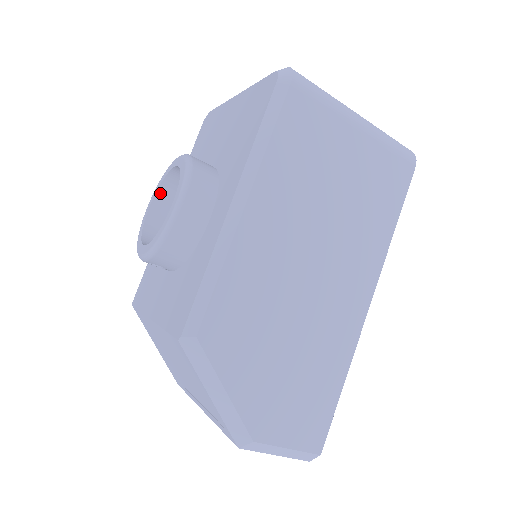
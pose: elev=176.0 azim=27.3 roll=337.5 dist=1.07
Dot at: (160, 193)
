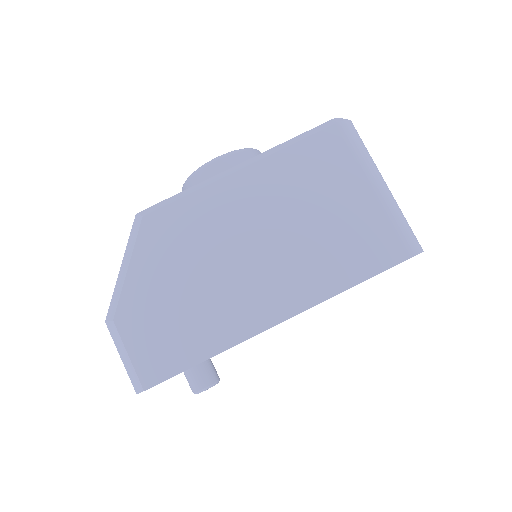
Dot at: occluded
